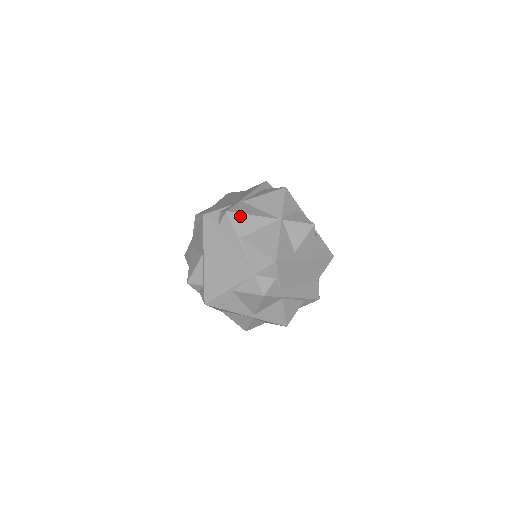
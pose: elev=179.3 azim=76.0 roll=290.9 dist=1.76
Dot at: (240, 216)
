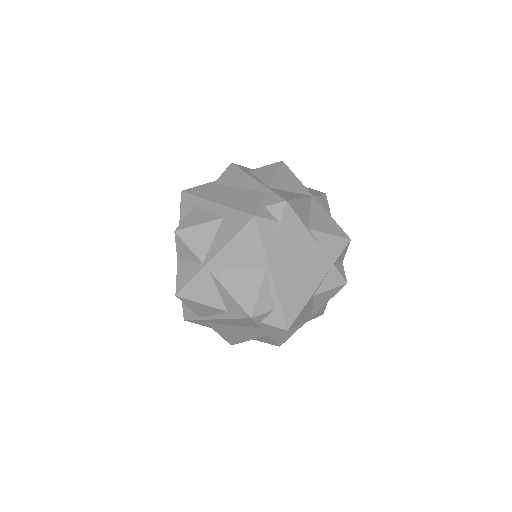
Dot at: (295, 203)
